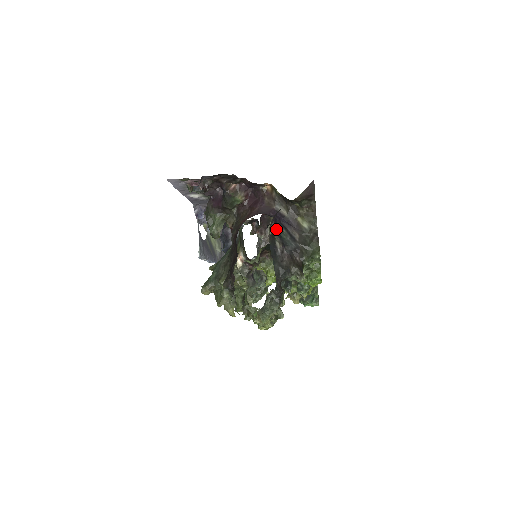
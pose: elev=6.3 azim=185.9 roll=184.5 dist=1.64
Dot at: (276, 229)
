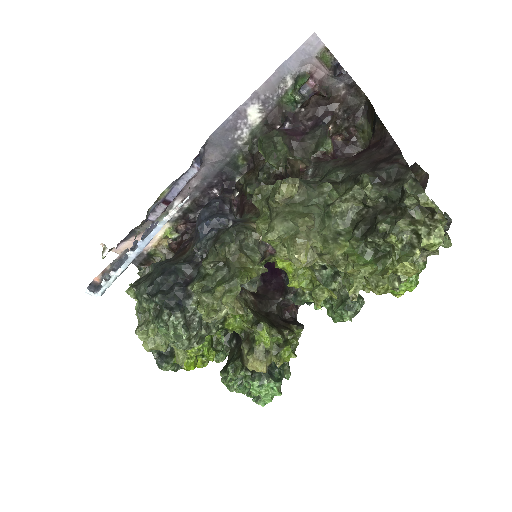
Dot at: occluded
